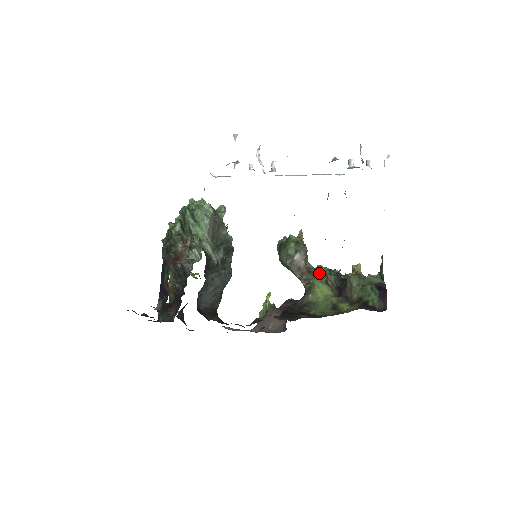
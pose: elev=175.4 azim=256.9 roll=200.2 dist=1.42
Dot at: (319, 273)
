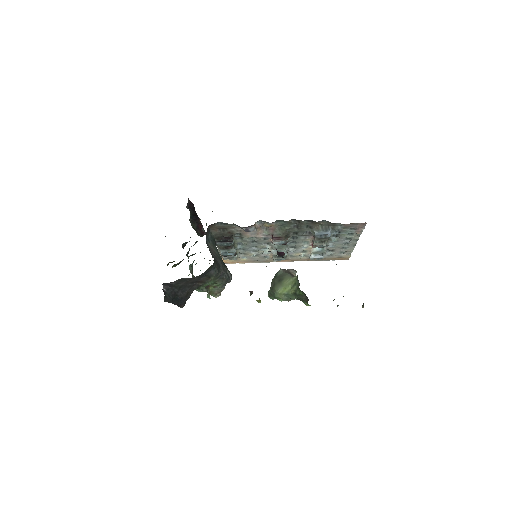
Dot at: occluded
